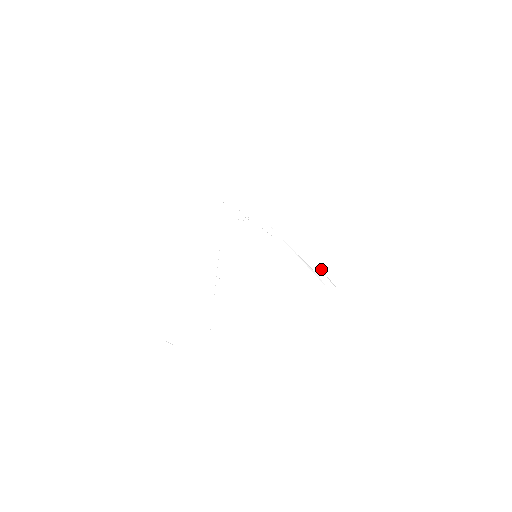
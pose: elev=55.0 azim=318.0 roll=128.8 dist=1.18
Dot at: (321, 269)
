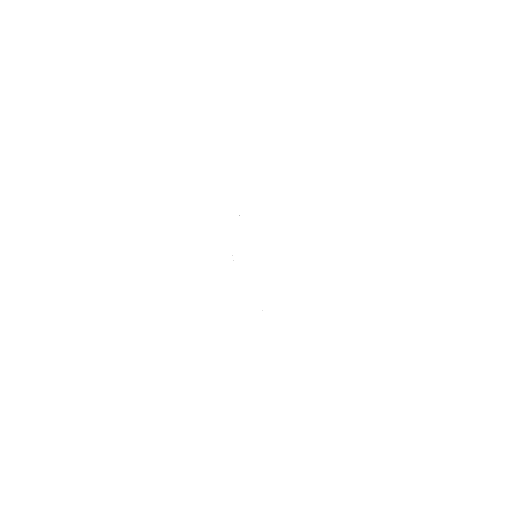
Dot at: occluded
